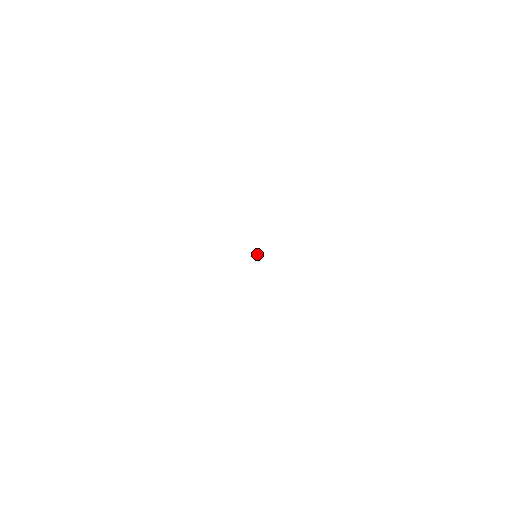
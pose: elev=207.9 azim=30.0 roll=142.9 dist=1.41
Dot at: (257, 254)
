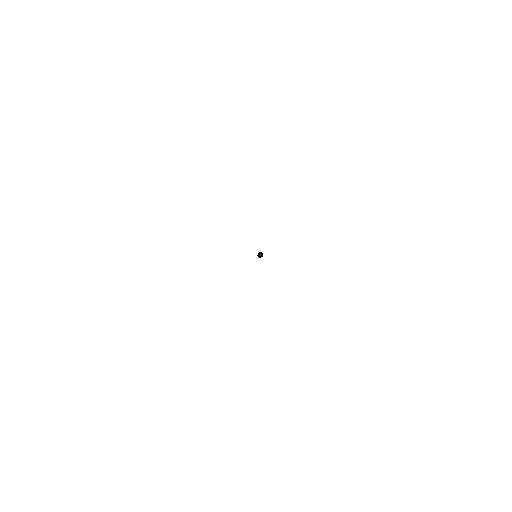
Dot at: (258, 254)
